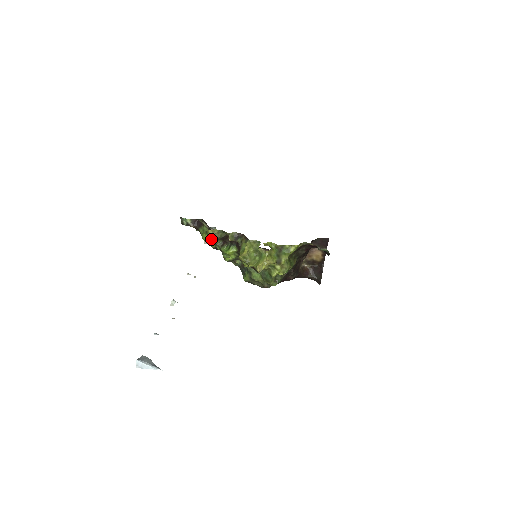
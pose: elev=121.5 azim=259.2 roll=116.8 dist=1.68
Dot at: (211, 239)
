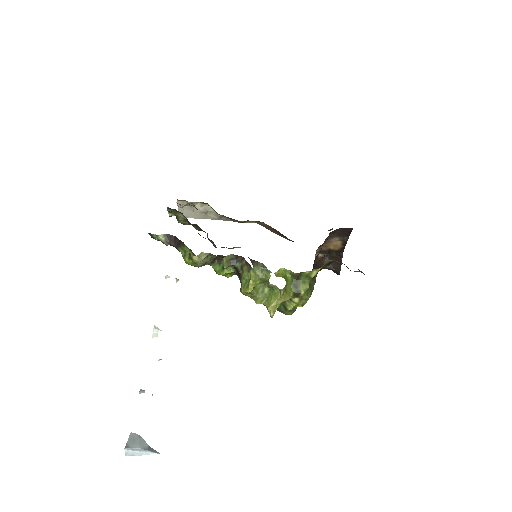
Dot at: (198, 266)
